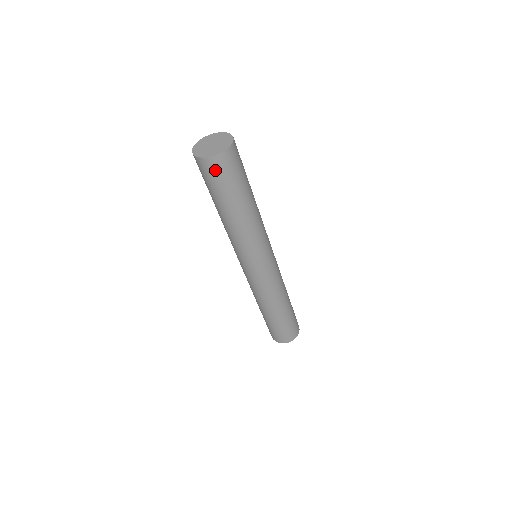
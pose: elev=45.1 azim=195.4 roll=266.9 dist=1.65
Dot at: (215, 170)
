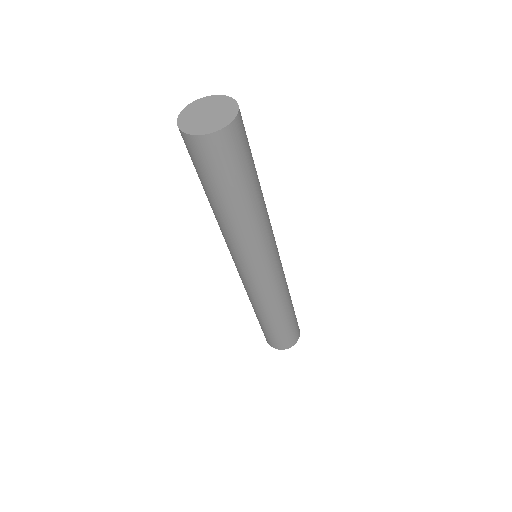
Dot at: (236, 142)
